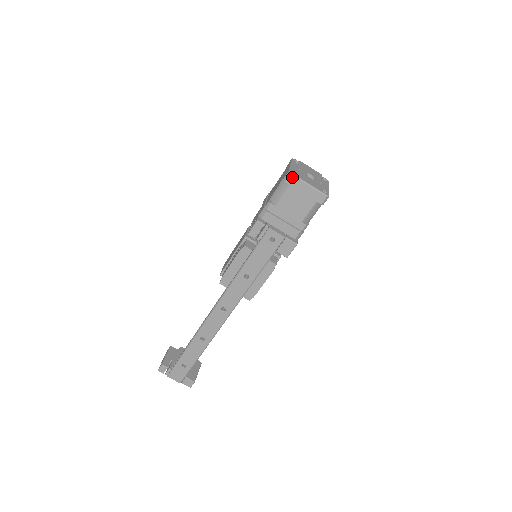
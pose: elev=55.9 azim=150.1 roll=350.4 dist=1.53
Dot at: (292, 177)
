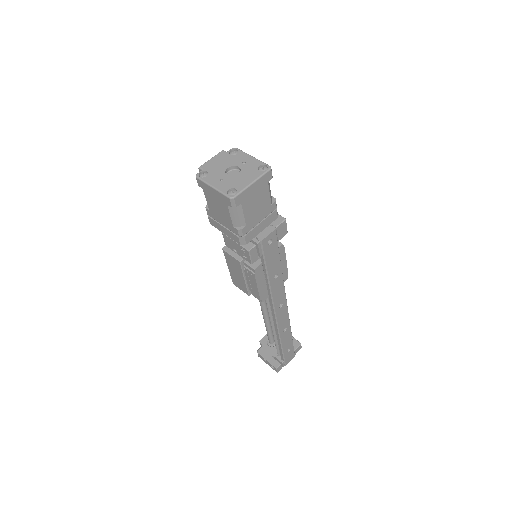
Dot at: (237, 198)
